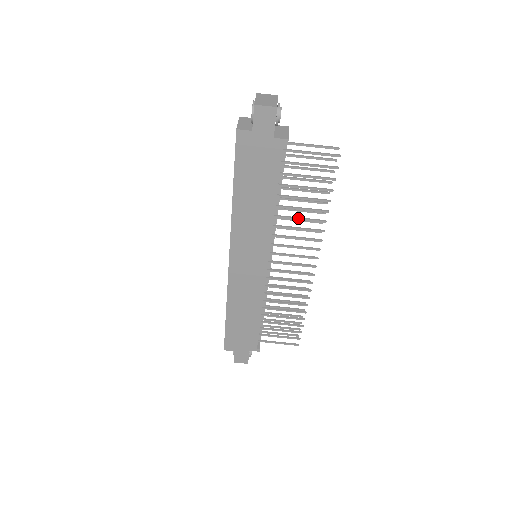
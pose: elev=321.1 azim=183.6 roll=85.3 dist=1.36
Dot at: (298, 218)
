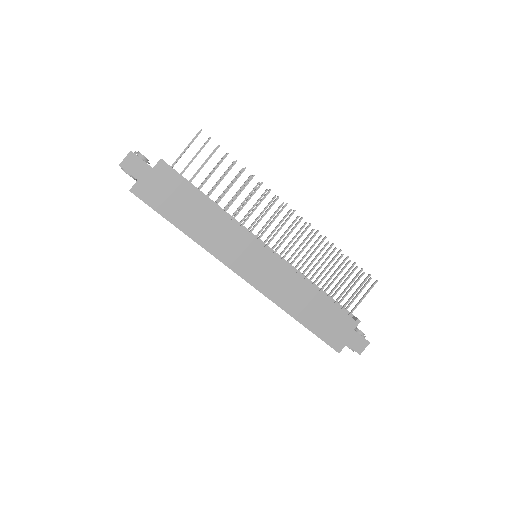
Dot at: (236, 195)
